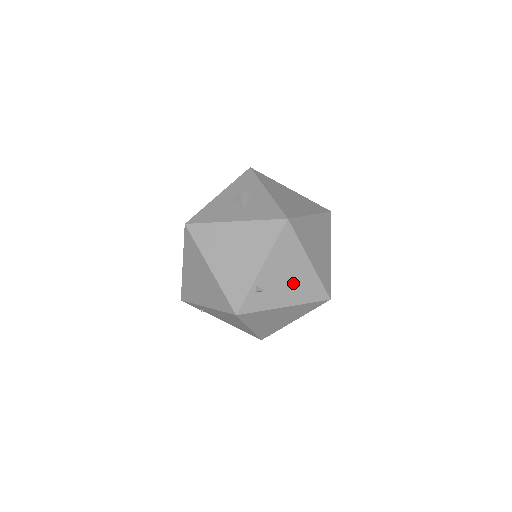
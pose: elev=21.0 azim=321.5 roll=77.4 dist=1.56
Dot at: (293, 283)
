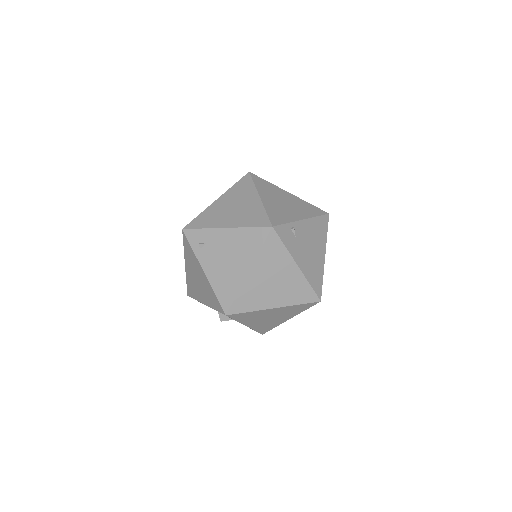
Dot at: (310, 256)
